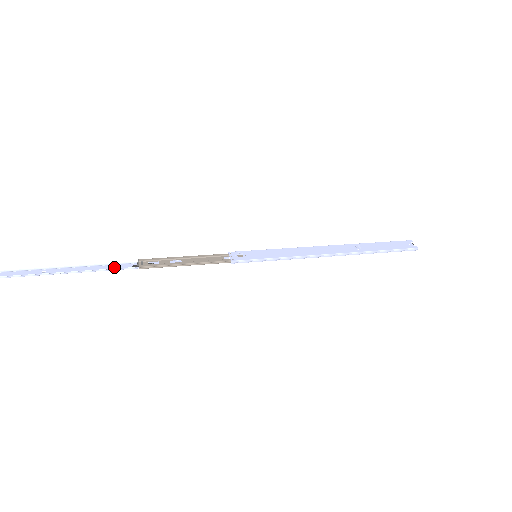
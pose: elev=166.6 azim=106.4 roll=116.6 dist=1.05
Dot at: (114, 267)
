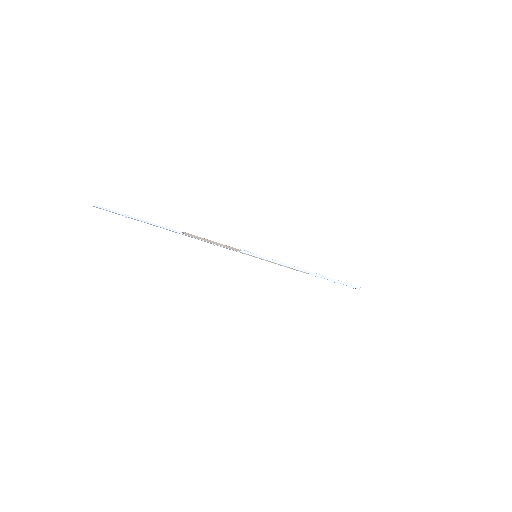
Dot at: (168, 229)
